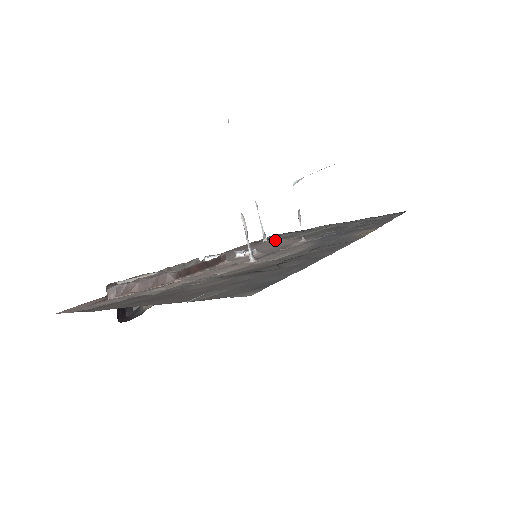
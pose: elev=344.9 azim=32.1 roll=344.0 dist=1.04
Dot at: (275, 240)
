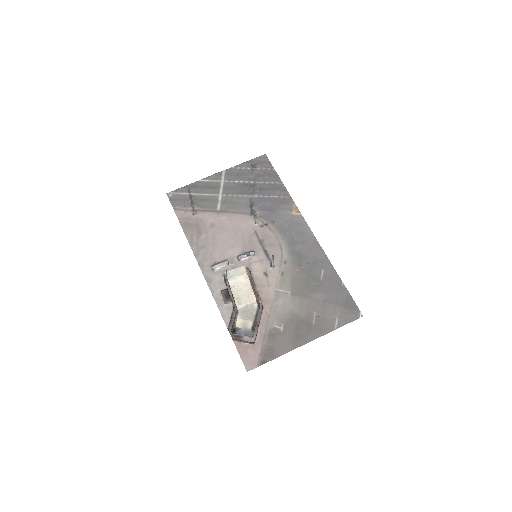
Dot at: (210, 215)
